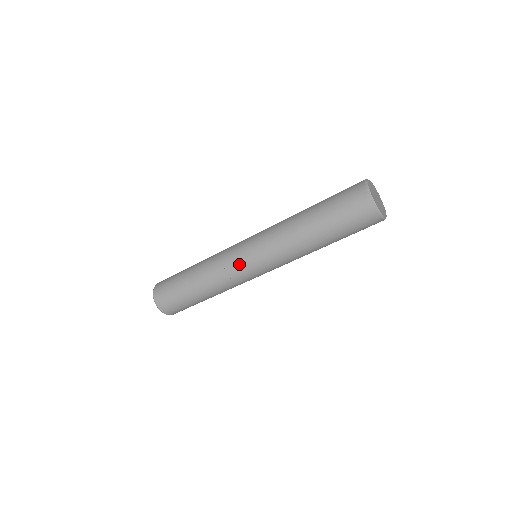
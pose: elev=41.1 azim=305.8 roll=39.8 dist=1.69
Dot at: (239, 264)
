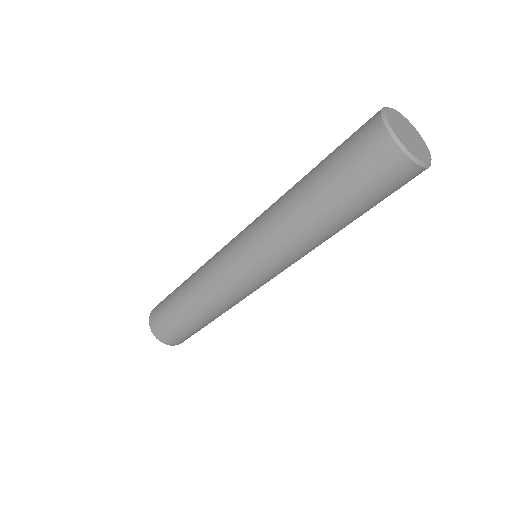
Dot at: (235, 278)
